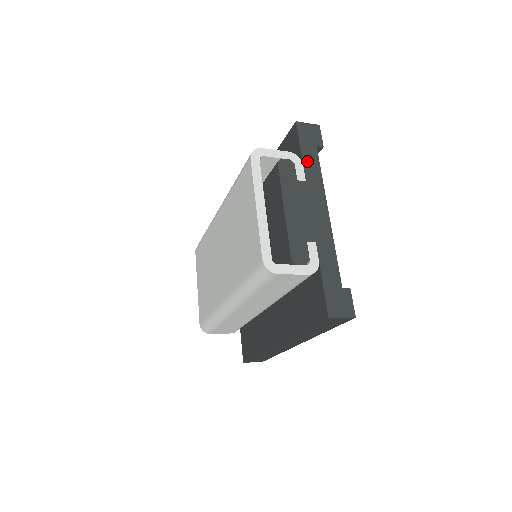
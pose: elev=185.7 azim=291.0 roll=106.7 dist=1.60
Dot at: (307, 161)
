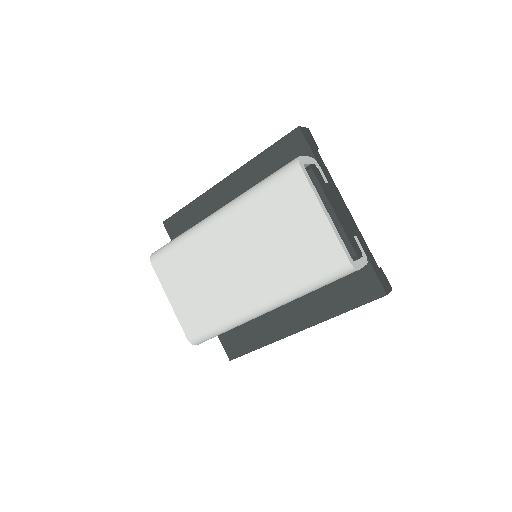
Dot at: (320, 164)
